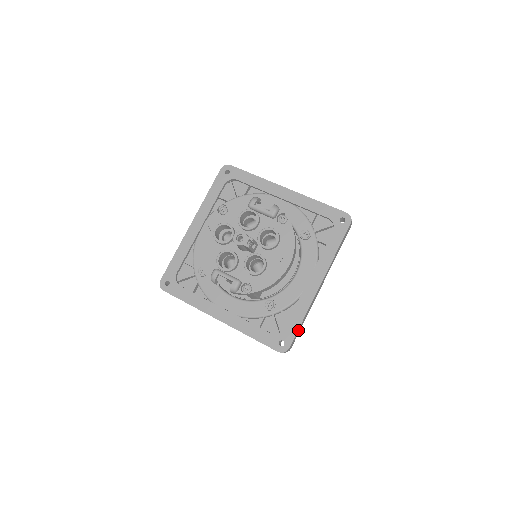
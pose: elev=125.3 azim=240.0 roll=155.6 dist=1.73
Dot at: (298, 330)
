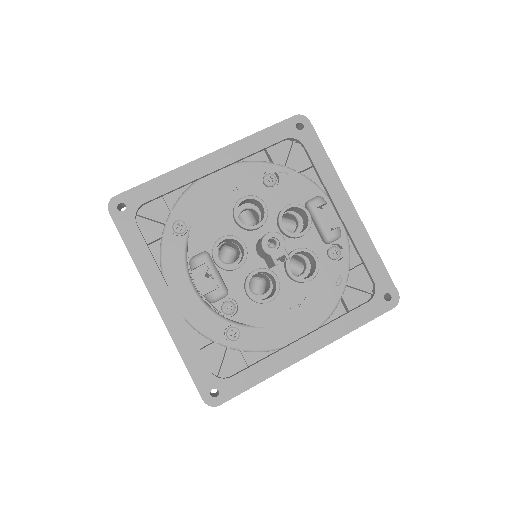
Dot at: (245, 389)
